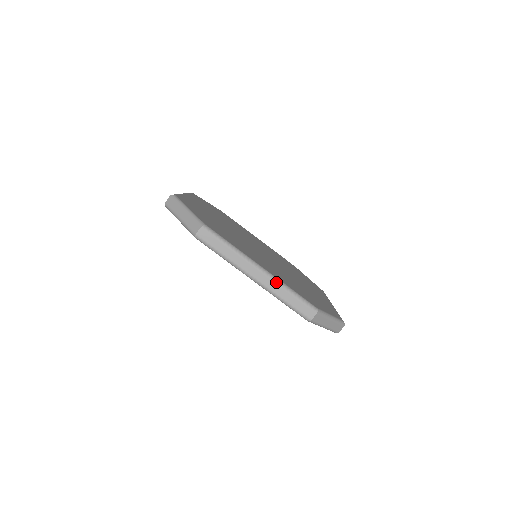
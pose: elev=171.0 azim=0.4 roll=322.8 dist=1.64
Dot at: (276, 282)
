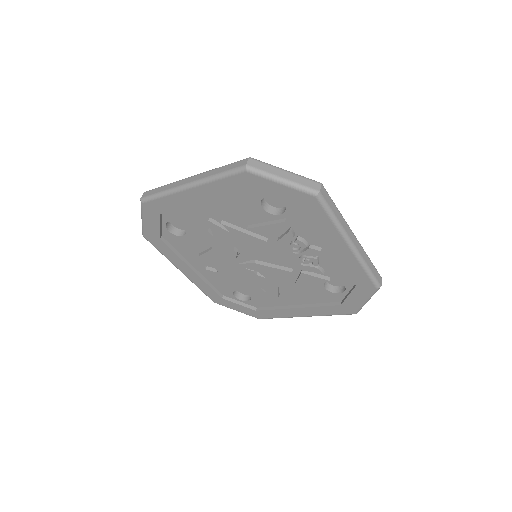
Dot at: occluded
